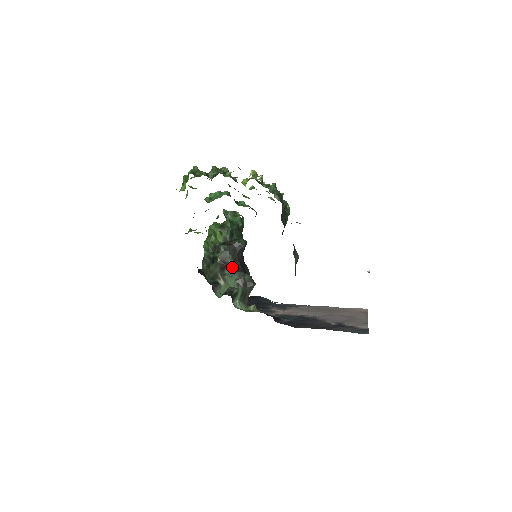
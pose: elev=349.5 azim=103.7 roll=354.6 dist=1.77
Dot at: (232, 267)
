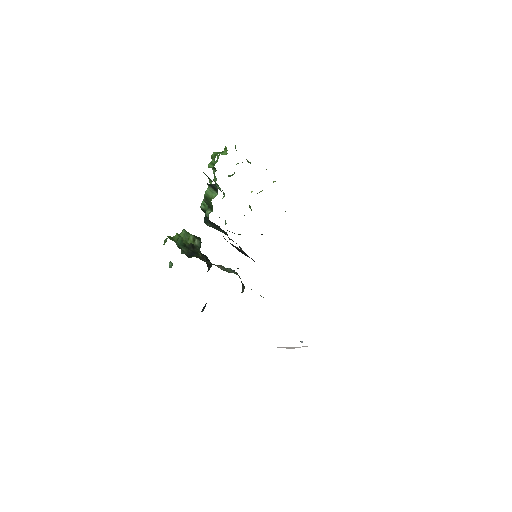
Dot at: occluded
